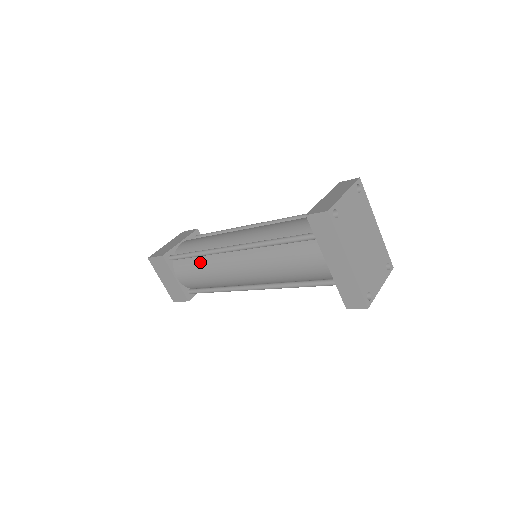
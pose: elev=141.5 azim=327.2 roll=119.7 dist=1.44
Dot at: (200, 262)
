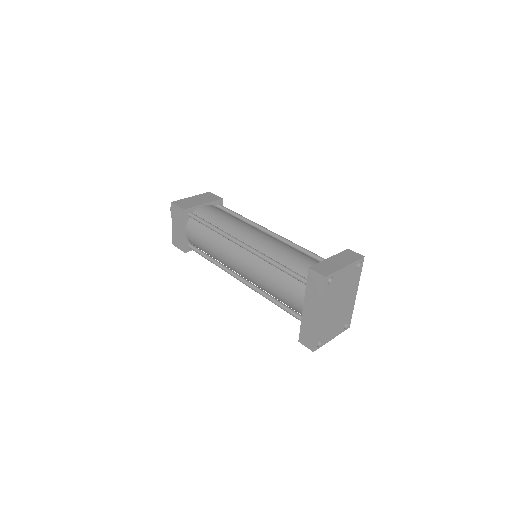
Dot at: (211, 234)
